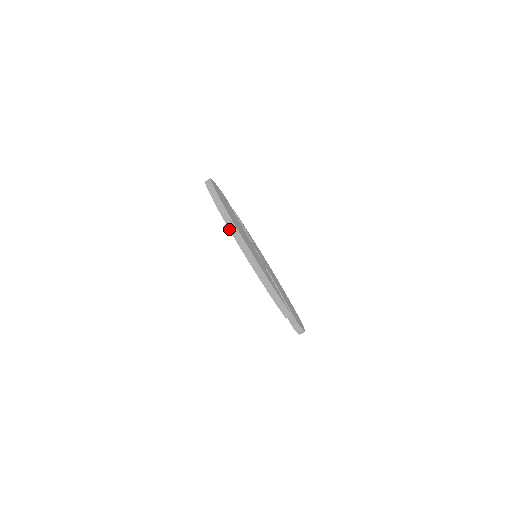
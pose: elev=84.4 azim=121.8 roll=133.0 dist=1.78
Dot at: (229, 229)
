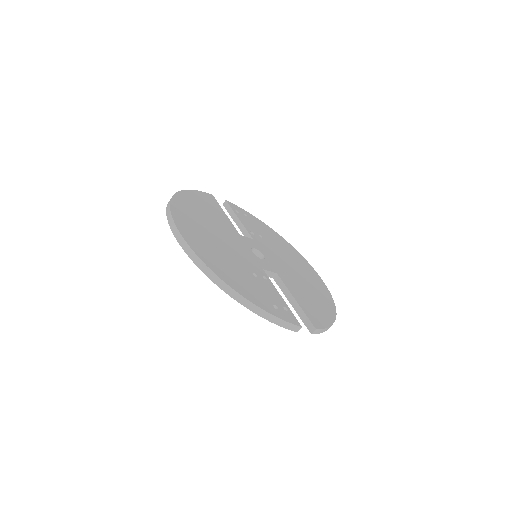
Dot at: occluded
